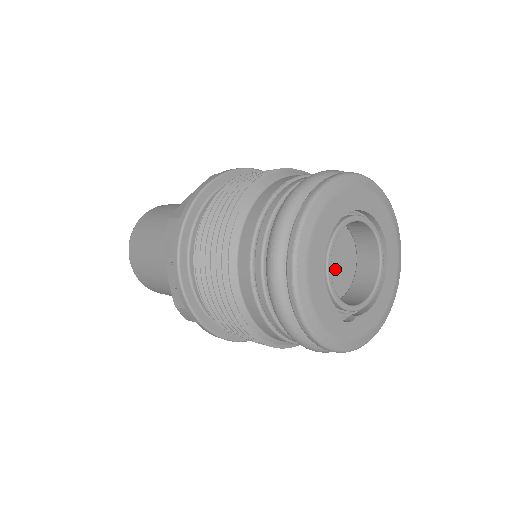
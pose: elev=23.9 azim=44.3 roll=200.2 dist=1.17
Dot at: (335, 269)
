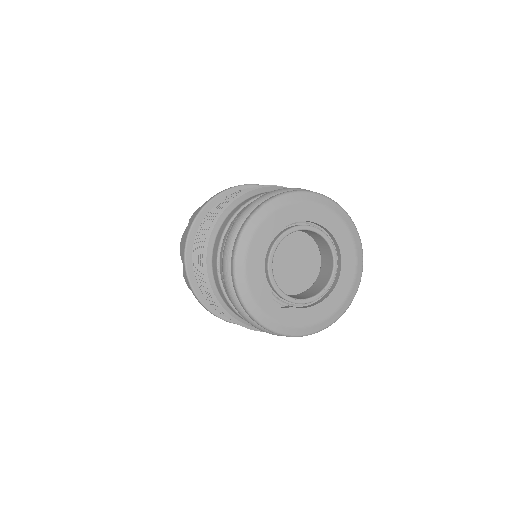
Dot at: (293, 270)
